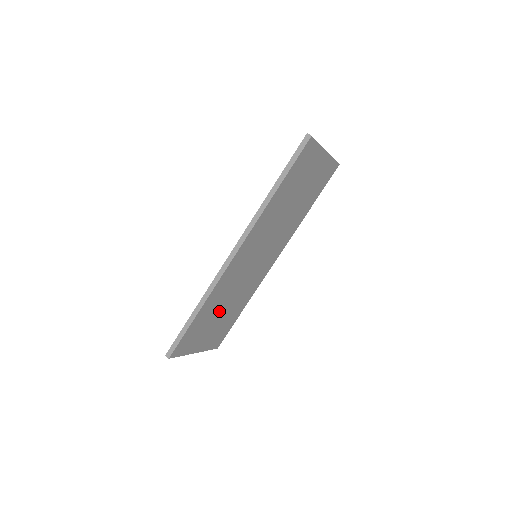
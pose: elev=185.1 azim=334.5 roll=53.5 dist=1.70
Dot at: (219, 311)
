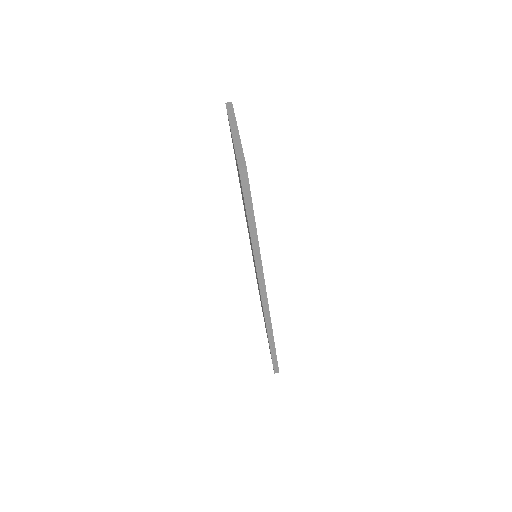
Dot at: occluded
